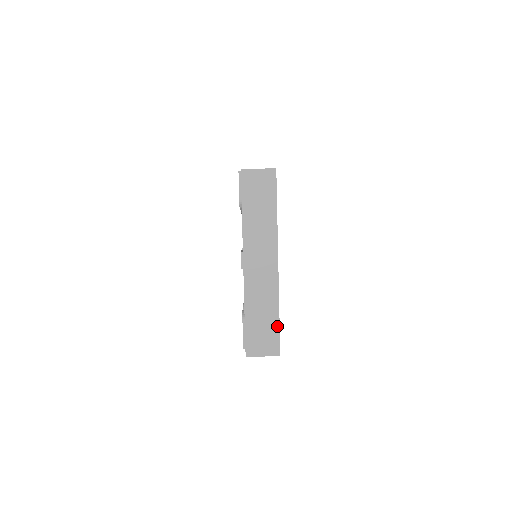
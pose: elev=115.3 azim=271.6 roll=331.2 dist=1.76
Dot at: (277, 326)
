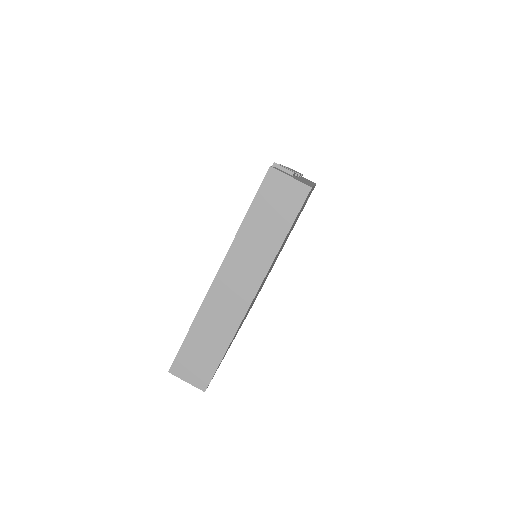
Dot at: (218, 360)
